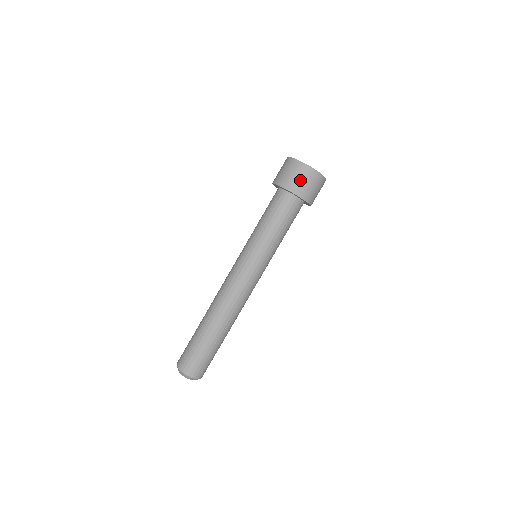
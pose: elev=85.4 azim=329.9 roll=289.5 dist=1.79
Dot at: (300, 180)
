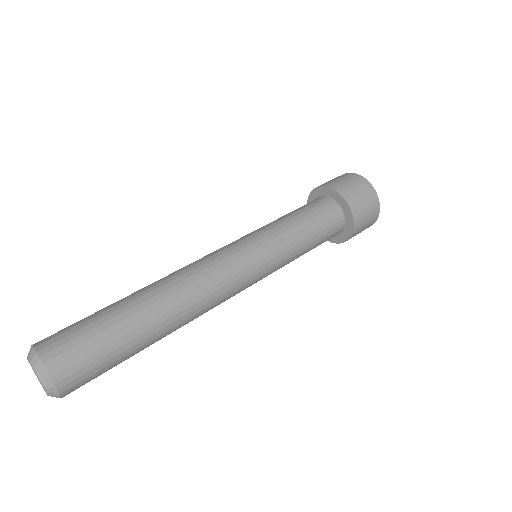
Dot at: (347, 183)
